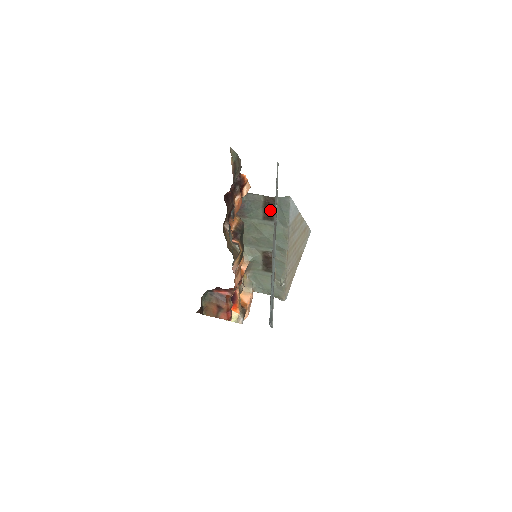
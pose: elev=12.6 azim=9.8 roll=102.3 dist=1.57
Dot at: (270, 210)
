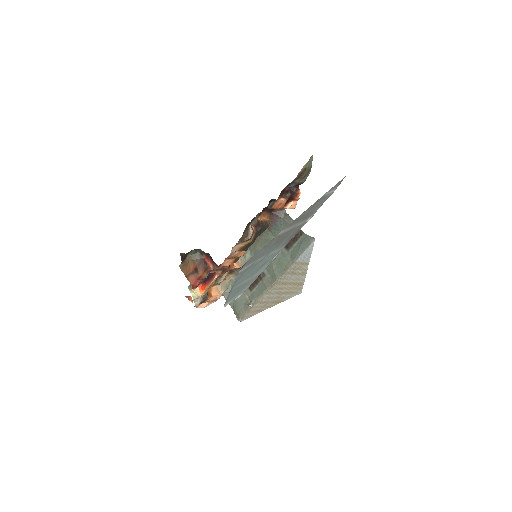
Dot at: (292, 240)
